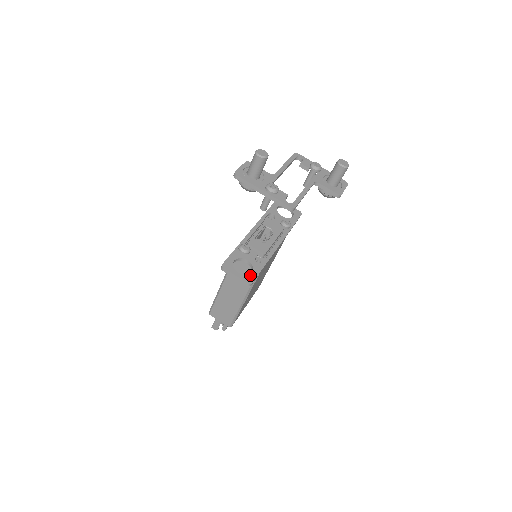
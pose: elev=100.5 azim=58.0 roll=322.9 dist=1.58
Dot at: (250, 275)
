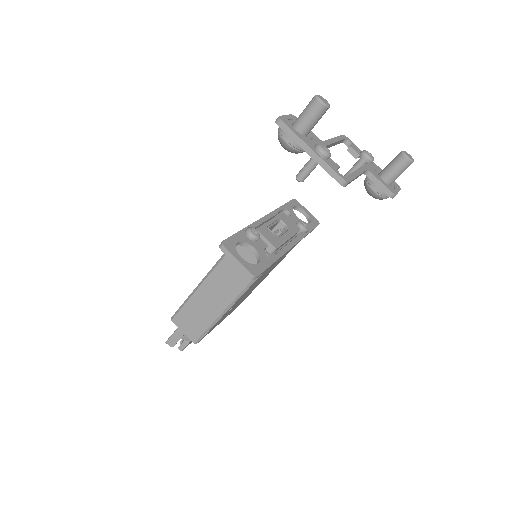
Dot at: (256, 266)
